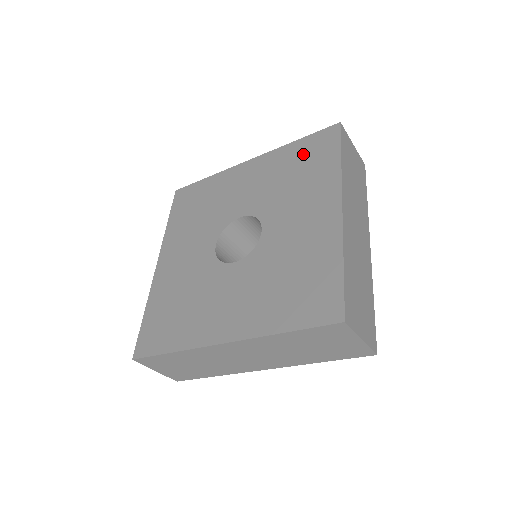
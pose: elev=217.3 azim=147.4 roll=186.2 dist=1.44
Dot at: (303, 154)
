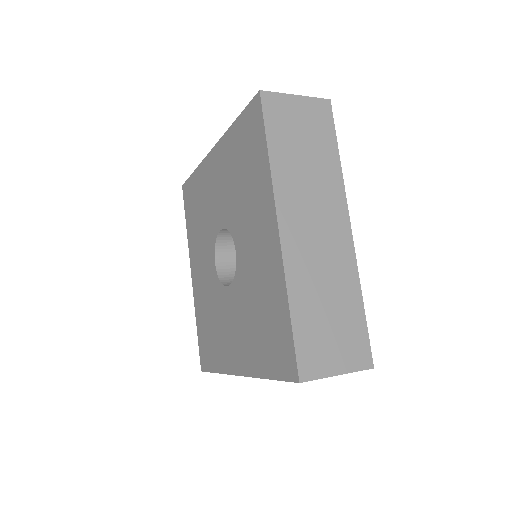
Dot at: (242, 144)
